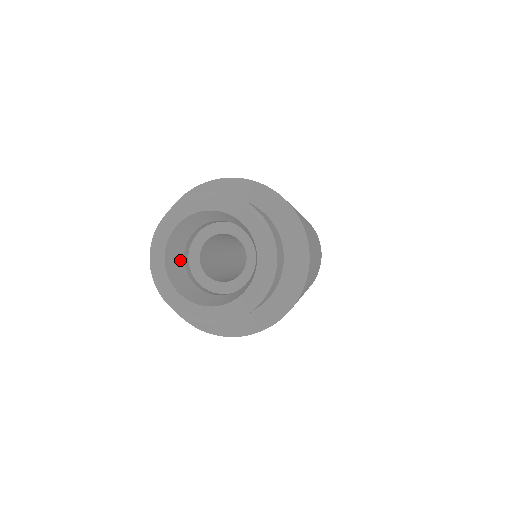
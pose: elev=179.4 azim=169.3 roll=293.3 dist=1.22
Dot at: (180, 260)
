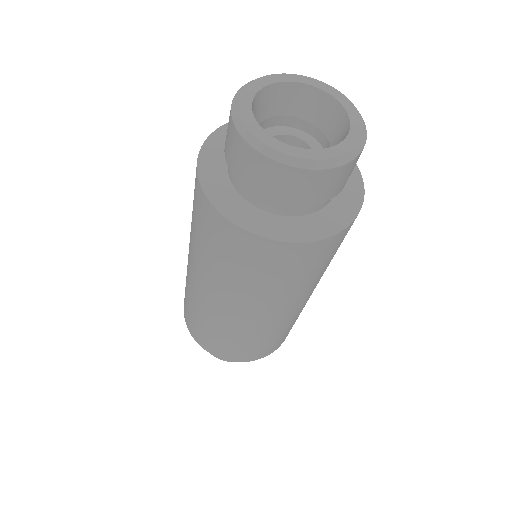
Dot at: (259, 117)
